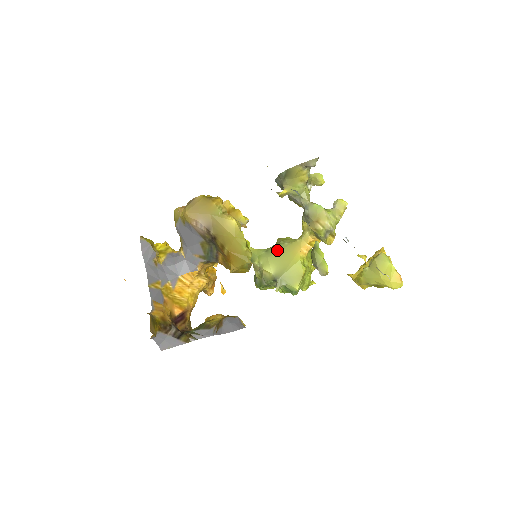
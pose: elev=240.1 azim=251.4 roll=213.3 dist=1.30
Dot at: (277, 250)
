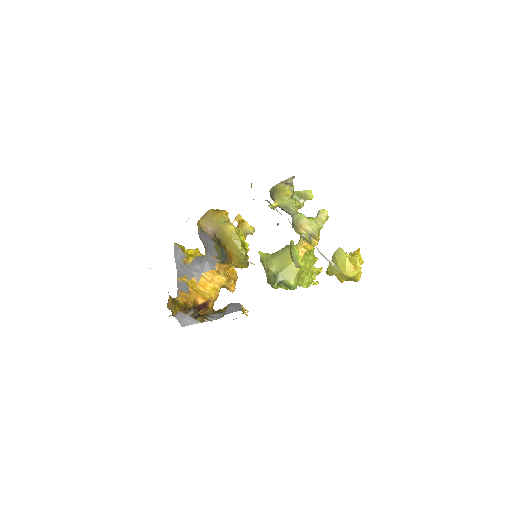
Dot at: (280, 253)
